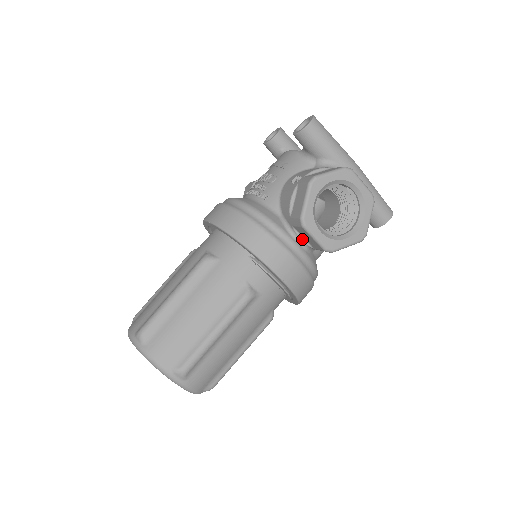
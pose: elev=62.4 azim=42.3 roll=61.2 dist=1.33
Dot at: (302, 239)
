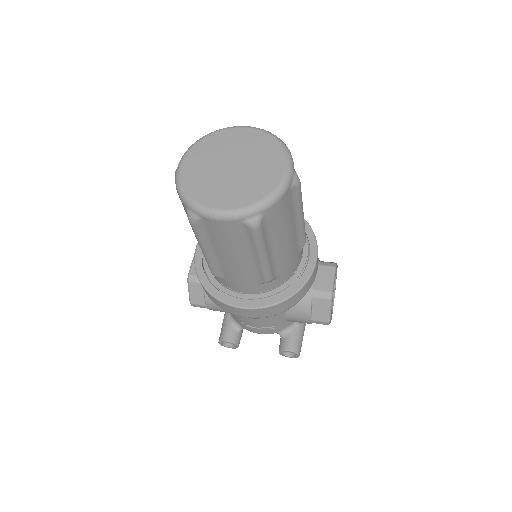
Dot at: occluded
